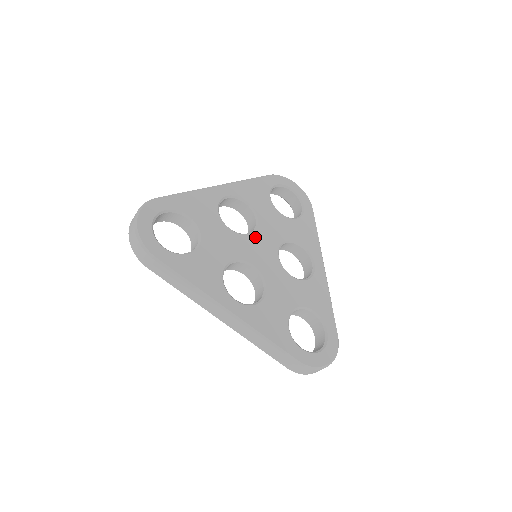
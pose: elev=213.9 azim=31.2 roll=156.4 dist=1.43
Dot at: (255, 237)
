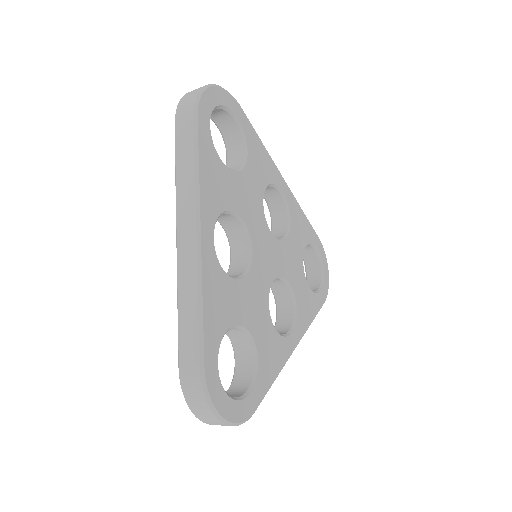
Dot at: (256, 247)
